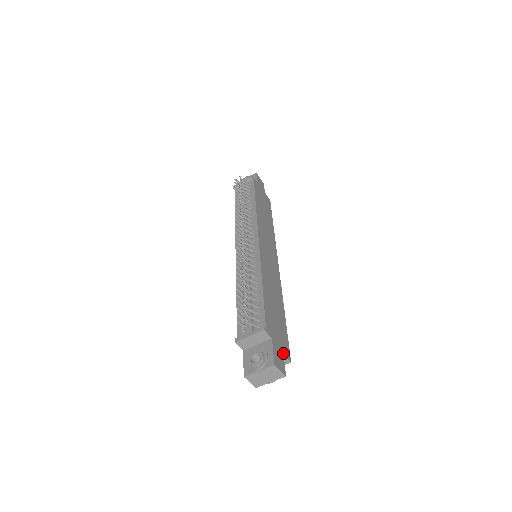
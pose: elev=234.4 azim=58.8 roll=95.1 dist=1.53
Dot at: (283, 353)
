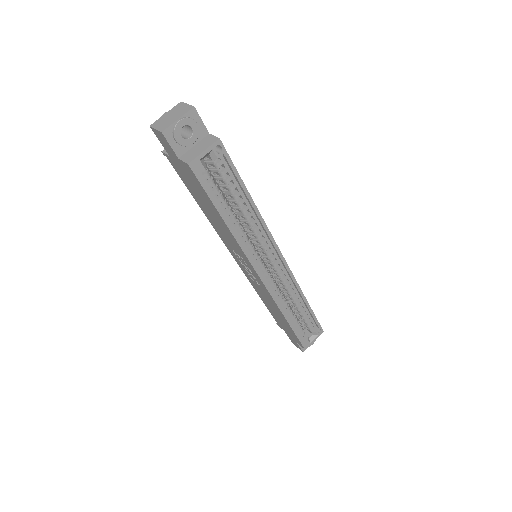
Dot at: (210, 135)
